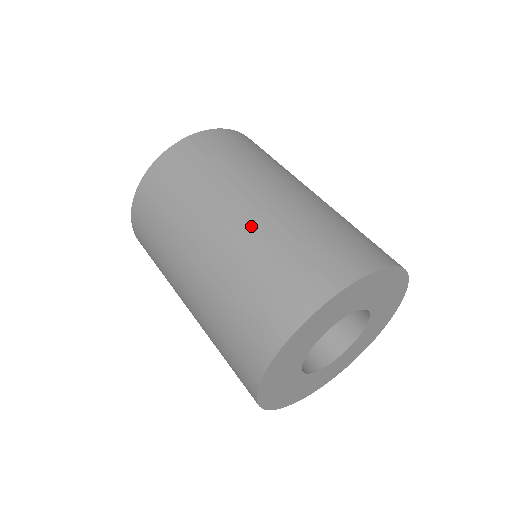
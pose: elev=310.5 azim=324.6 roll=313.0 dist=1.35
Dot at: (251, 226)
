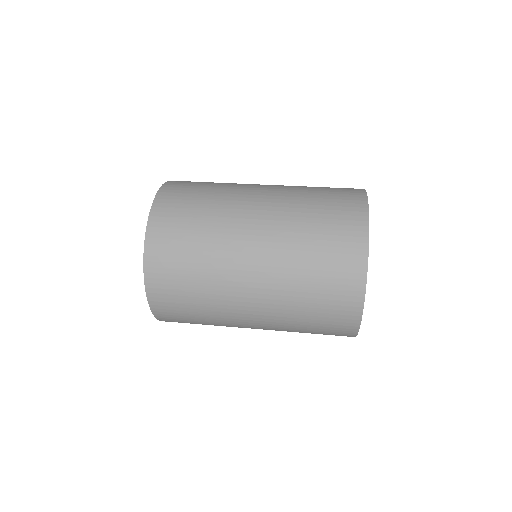
Dot at: (282, 187)
